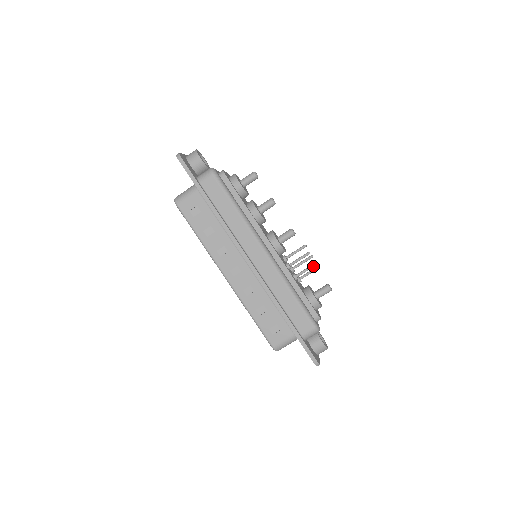
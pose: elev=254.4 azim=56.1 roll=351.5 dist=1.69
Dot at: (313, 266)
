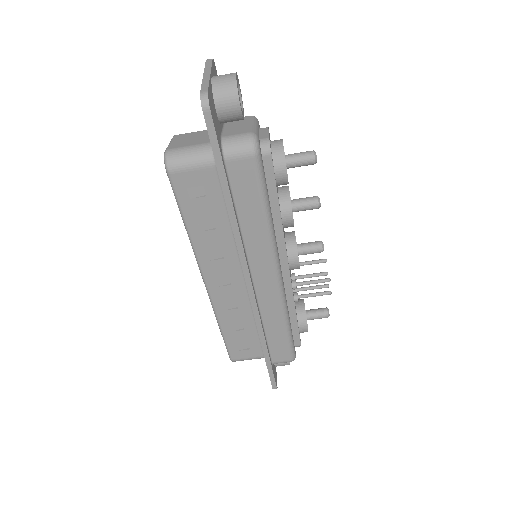
Dot at: occluded
